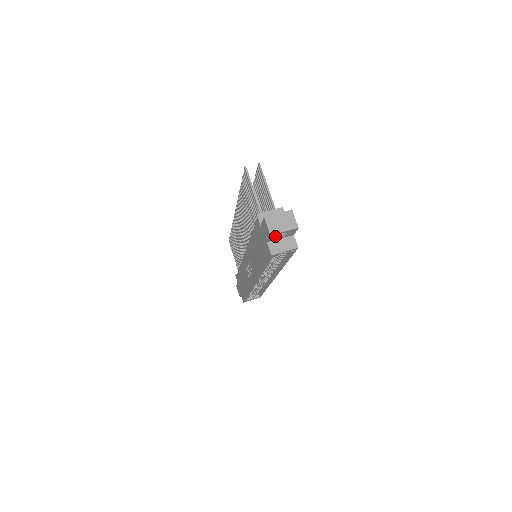
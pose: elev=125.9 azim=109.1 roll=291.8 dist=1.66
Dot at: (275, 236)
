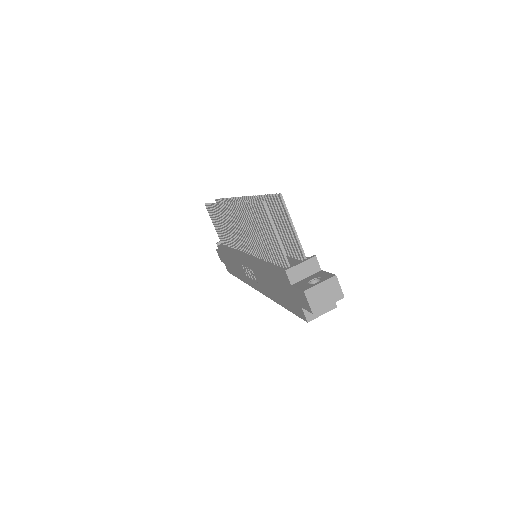
Dot at: occluded
